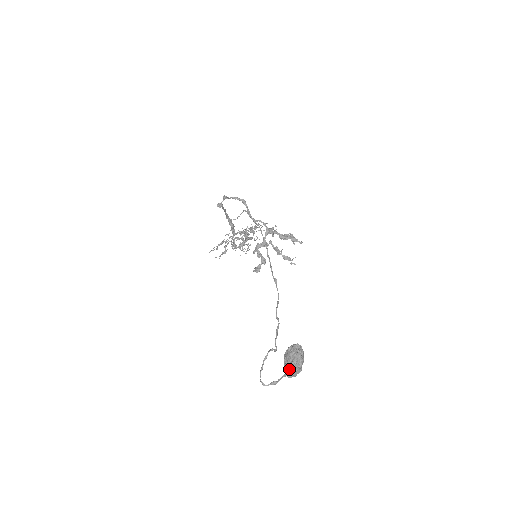
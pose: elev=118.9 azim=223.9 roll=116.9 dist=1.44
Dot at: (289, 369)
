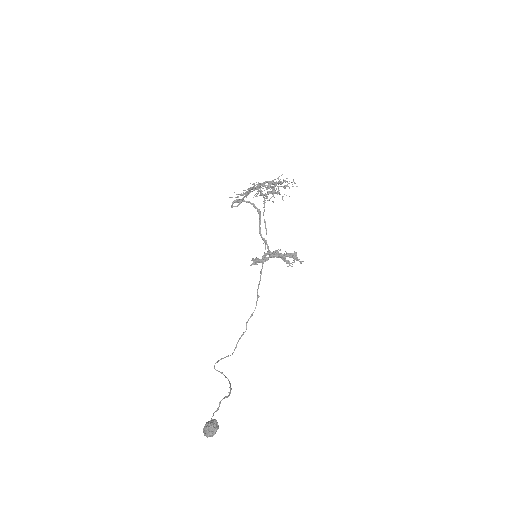
Dot at: (204, 435)
